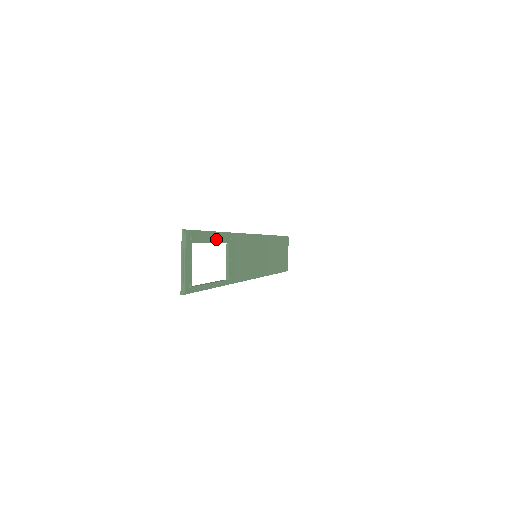
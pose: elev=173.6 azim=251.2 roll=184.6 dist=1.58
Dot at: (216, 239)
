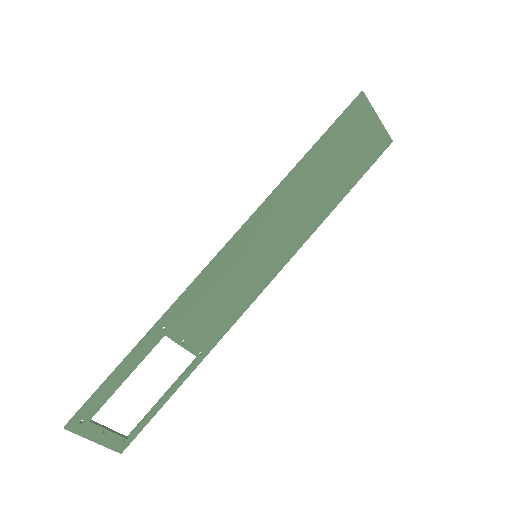
Dot at: (131, 366)
